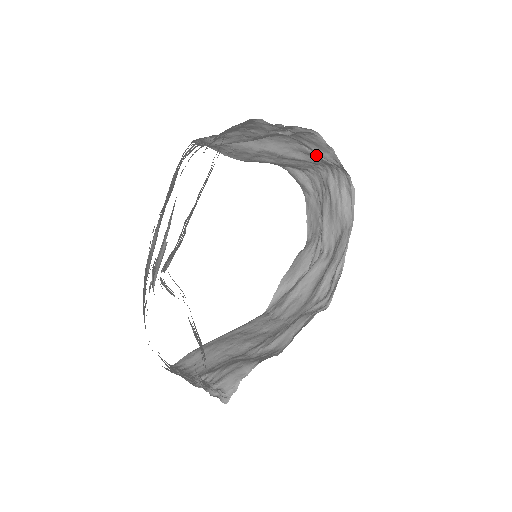
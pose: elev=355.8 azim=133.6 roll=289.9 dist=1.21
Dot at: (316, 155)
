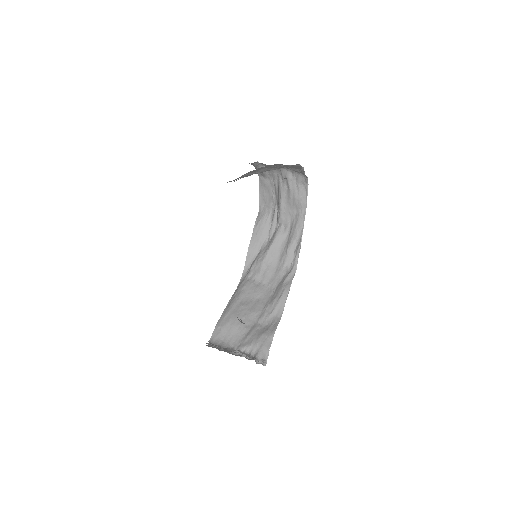
Dot at: occluded
